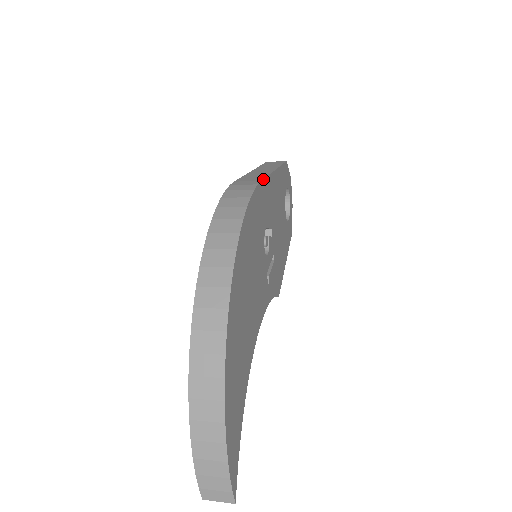
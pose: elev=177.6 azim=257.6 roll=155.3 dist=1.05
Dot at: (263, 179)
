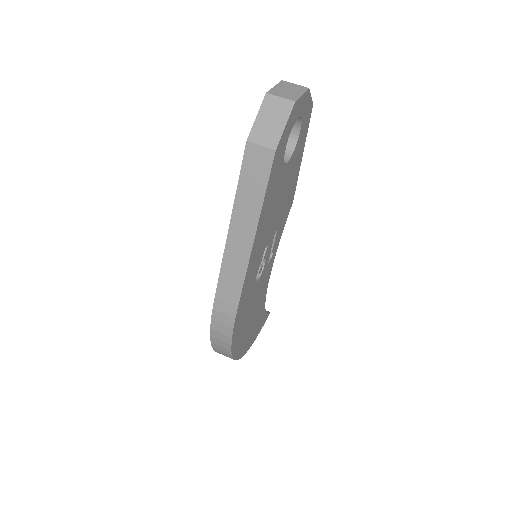
Dot at: (240, 299)
